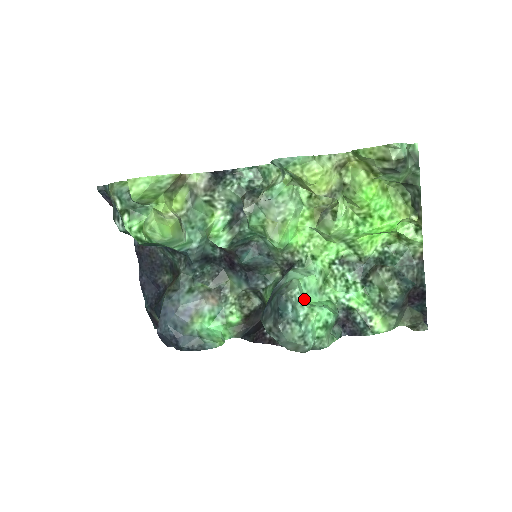
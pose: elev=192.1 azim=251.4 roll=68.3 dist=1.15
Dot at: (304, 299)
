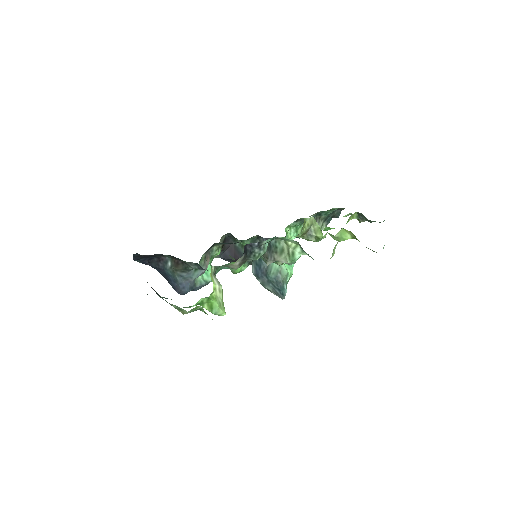
Dot at: occluded
